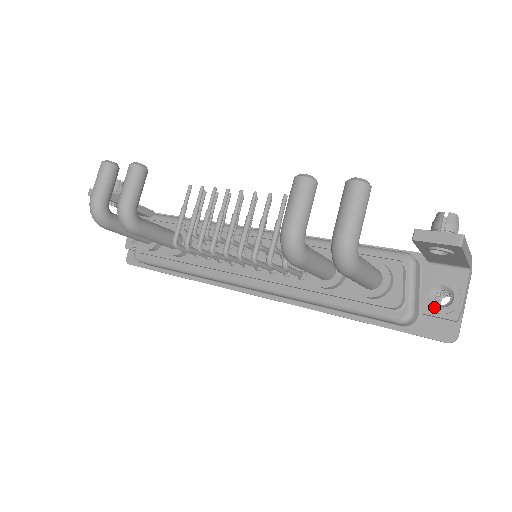
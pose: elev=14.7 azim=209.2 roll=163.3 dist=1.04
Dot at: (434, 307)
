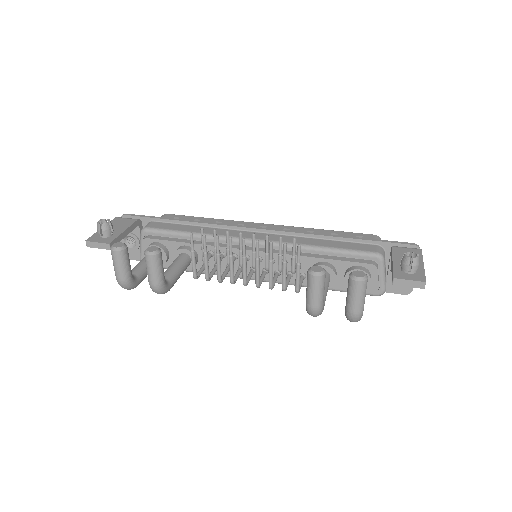
Dot at: occluded
